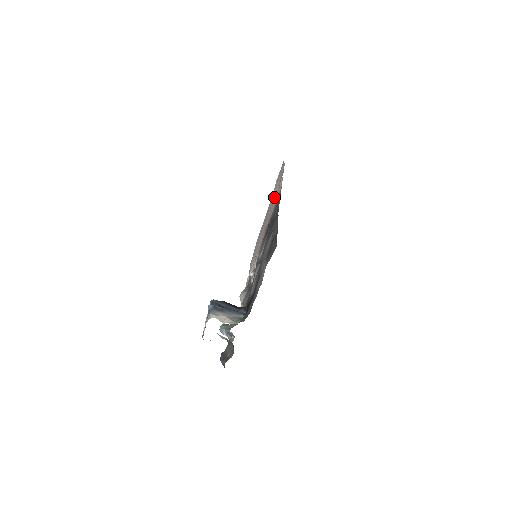
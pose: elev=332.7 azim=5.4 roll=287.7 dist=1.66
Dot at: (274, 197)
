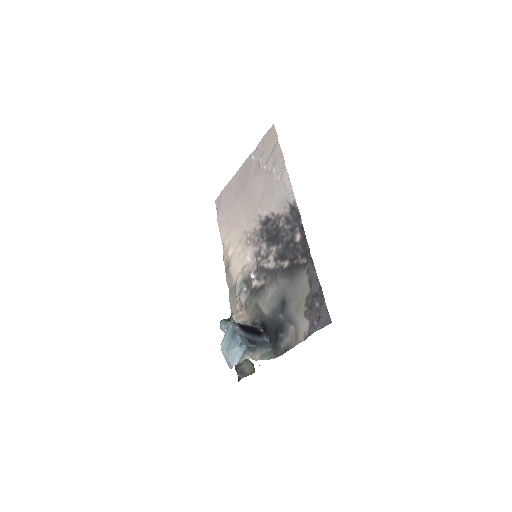
Dot at: (266, 178)
